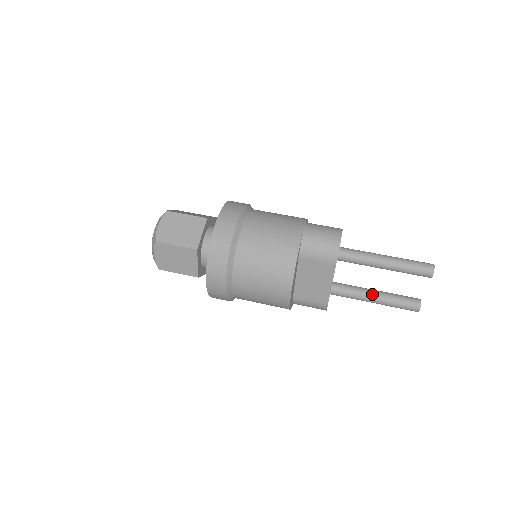
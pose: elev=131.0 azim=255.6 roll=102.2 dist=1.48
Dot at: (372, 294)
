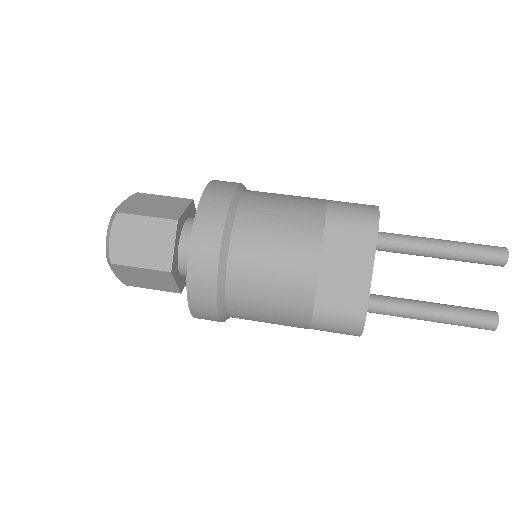
Dot at: (426, 303)
